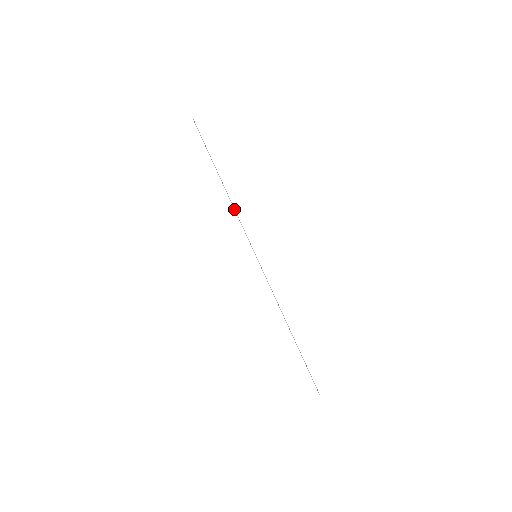
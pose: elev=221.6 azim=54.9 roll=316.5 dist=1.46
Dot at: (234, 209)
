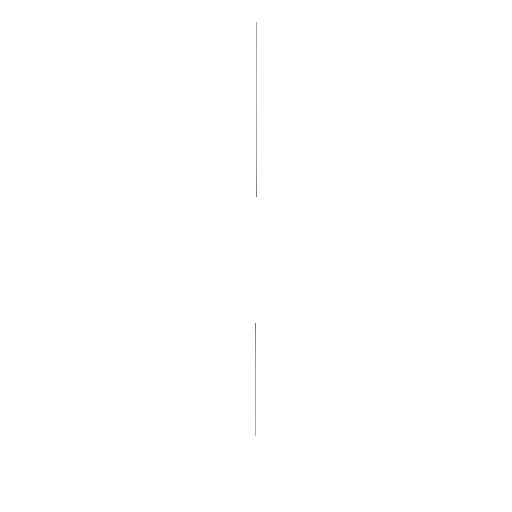
Dot at: (256, 183)
